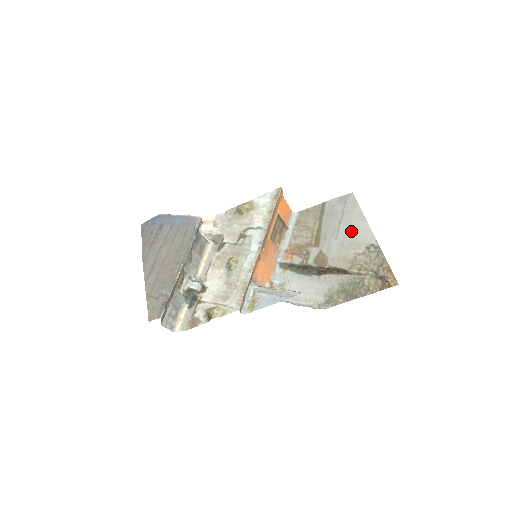
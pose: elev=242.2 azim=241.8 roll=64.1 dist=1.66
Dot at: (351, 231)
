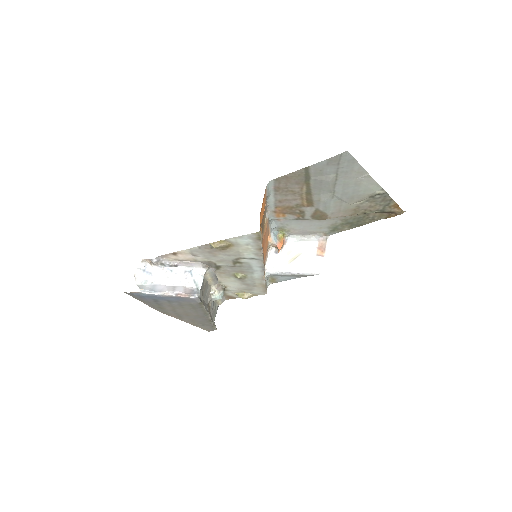
Dot at: (350, 189)
